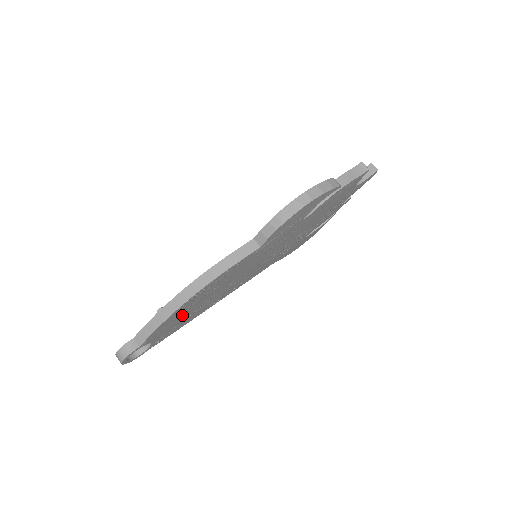
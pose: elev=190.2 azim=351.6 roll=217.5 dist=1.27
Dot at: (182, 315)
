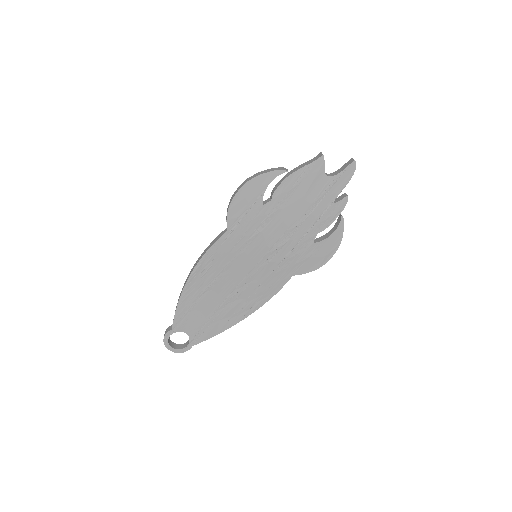
Dot at: (202, 307)
